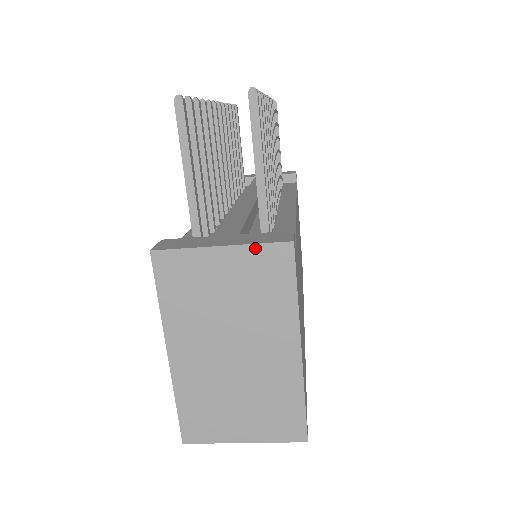
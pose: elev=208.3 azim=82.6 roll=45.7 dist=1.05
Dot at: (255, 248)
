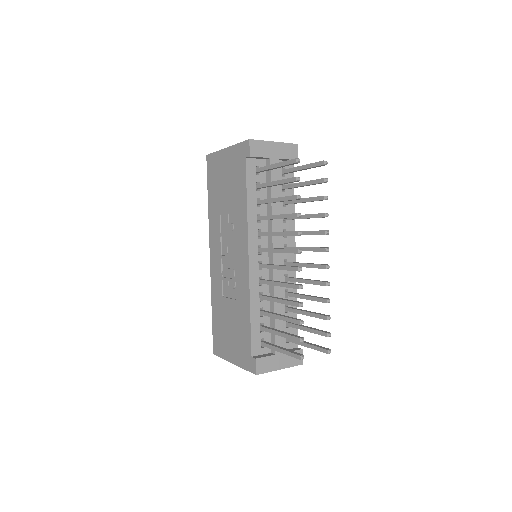
Dot at: occluded
